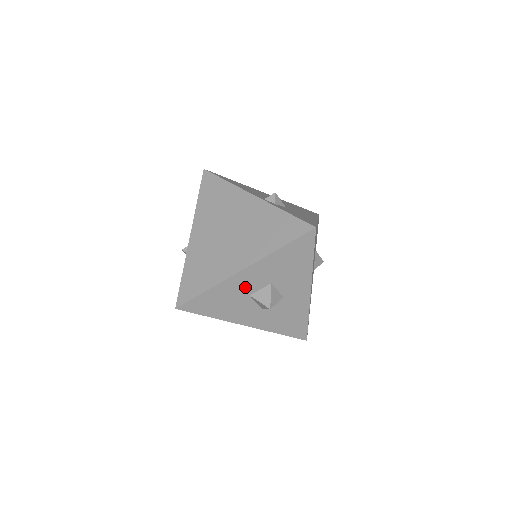
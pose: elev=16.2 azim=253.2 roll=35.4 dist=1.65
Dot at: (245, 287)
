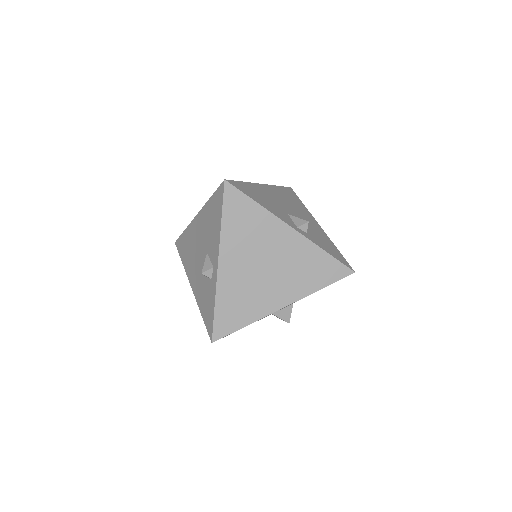
Dot at: occluded
